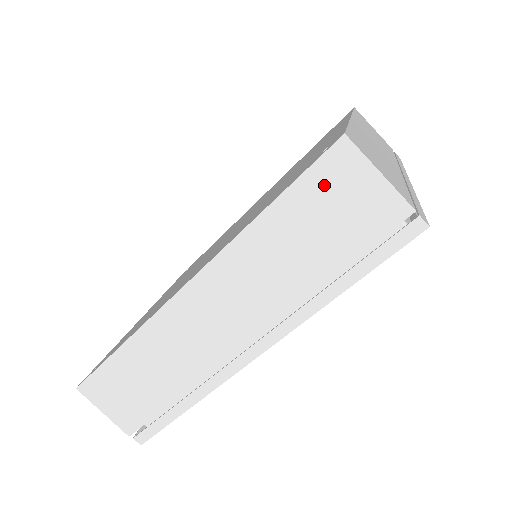
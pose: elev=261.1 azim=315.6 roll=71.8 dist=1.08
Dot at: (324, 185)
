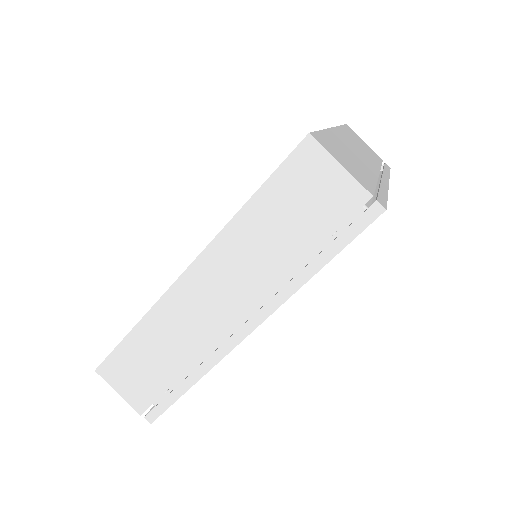
Dot at: (295, 177)
